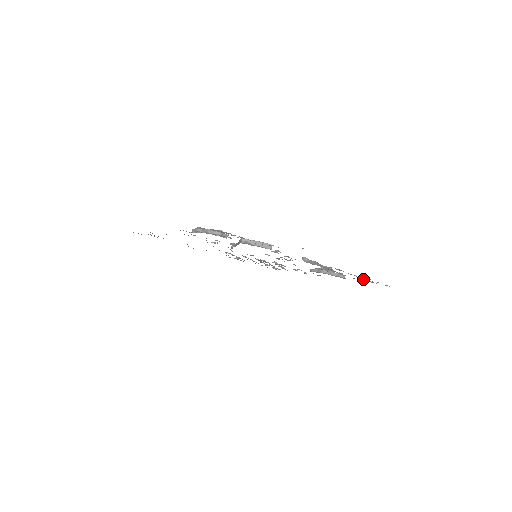
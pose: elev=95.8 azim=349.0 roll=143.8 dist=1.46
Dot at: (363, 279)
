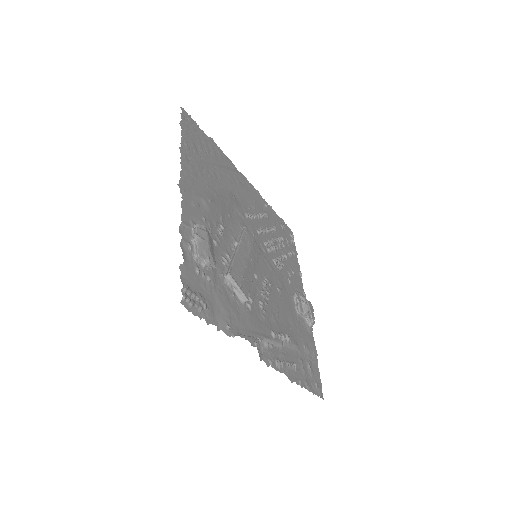
Dot at: (302, 369)
